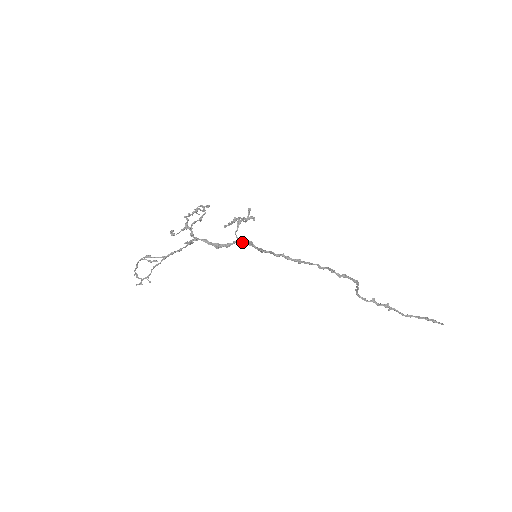
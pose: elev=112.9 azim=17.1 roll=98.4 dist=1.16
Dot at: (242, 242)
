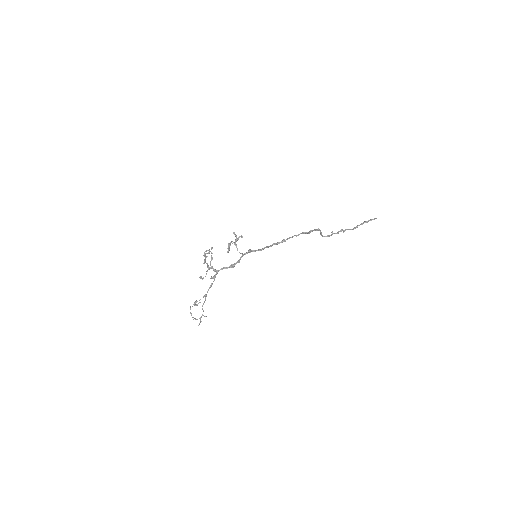
Dot at: occluded
